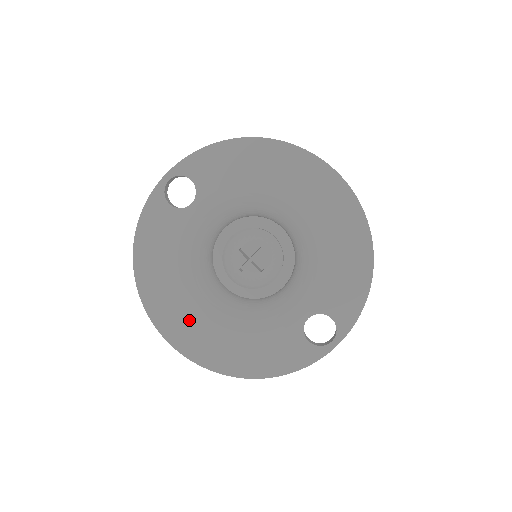
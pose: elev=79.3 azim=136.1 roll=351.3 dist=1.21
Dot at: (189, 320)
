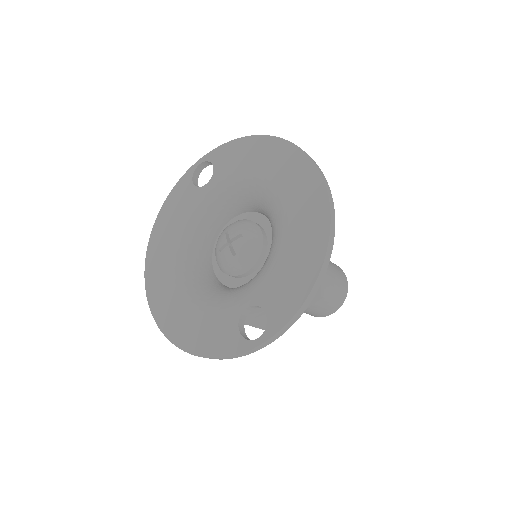
Dot at: (166, 281)
